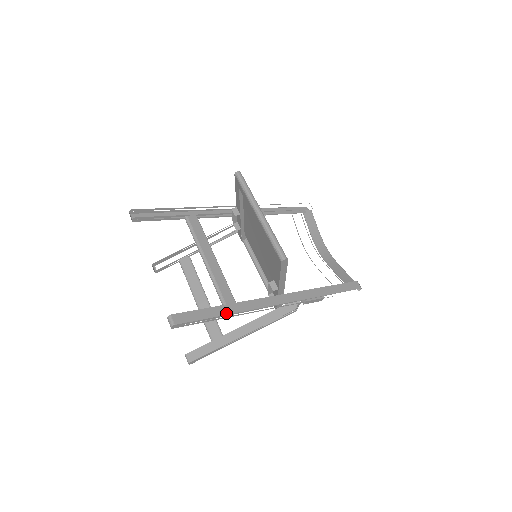
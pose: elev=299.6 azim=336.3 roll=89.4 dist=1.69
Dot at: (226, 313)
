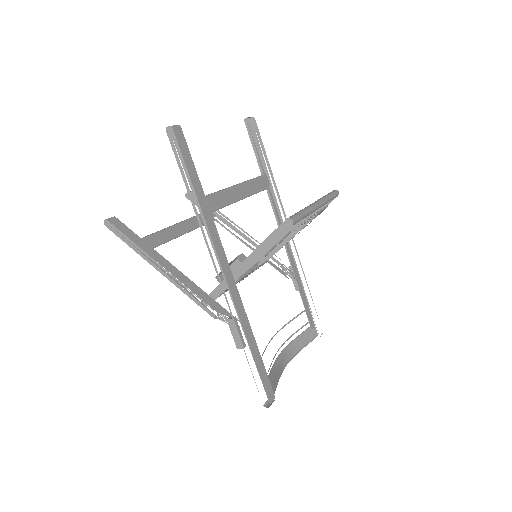
Dot at: (198, 195)
